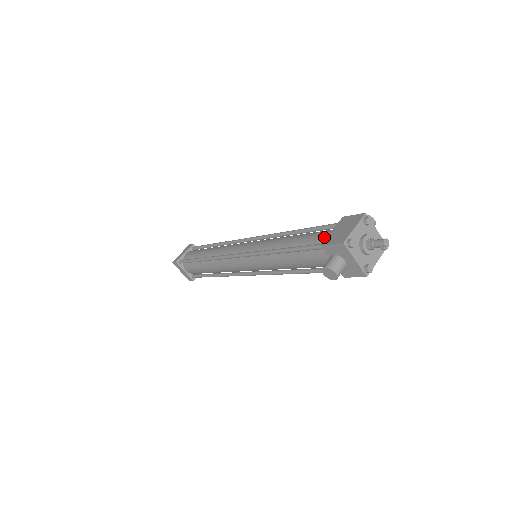
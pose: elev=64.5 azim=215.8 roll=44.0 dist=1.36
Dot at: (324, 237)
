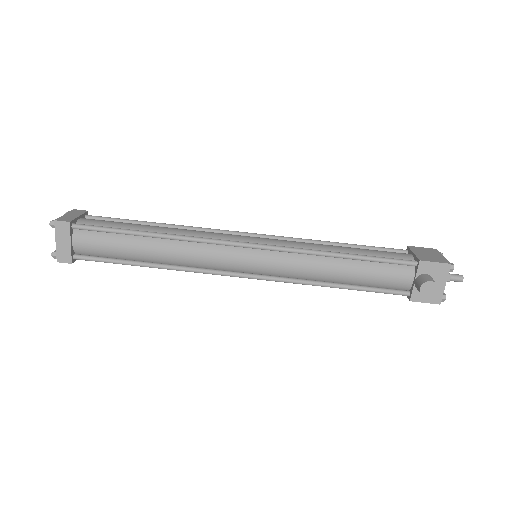
Dot at: (404, 256)
